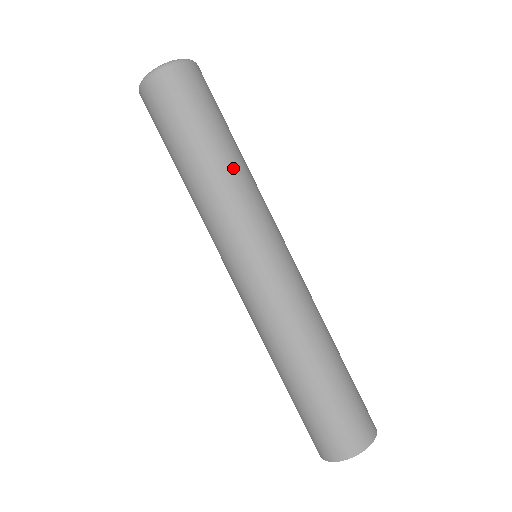
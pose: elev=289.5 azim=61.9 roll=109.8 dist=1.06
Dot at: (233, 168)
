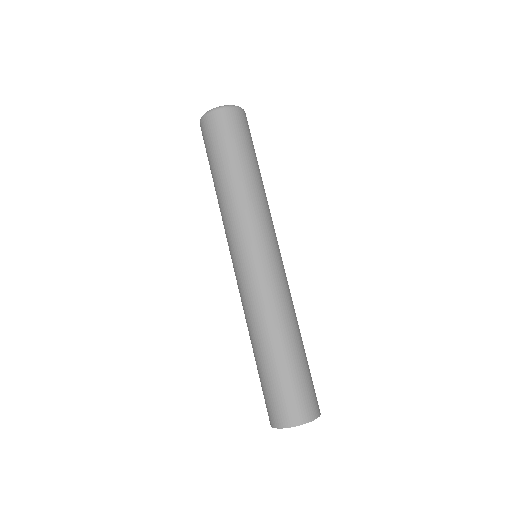
Dot at: (249, 186)
